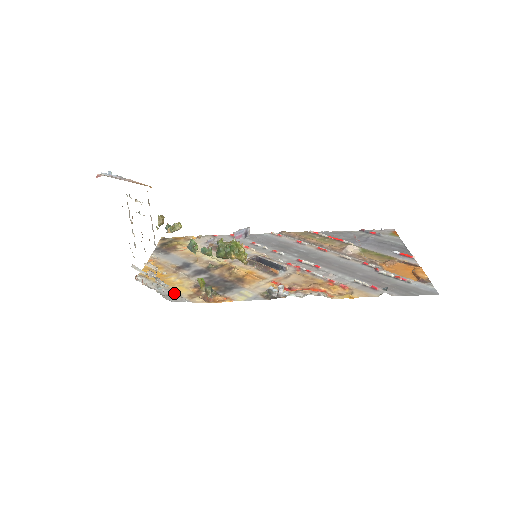
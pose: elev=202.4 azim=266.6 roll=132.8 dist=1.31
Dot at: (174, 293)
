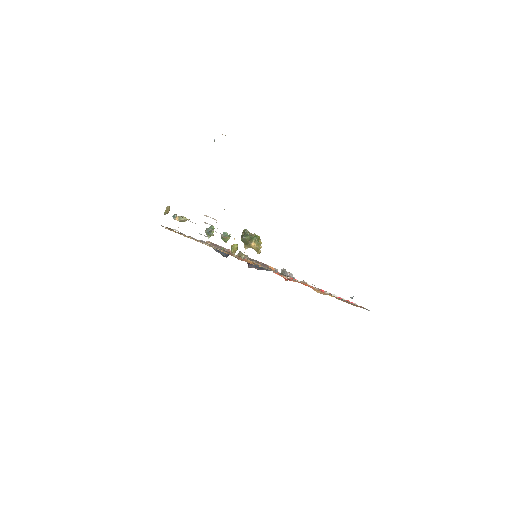
Dot at: occluded
